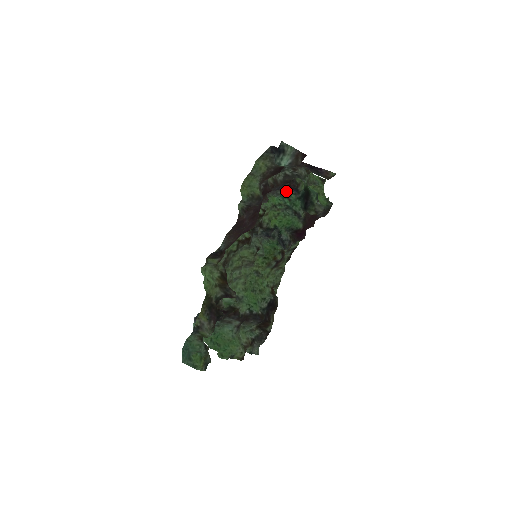
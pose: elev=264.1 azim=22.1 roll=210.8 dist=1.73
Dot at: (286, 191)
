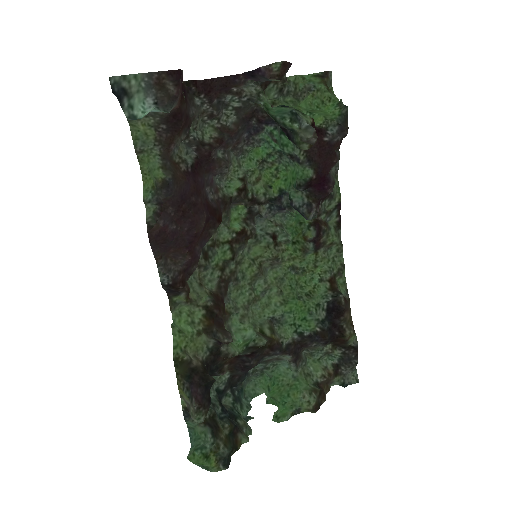
Dot at: (264, 130)
